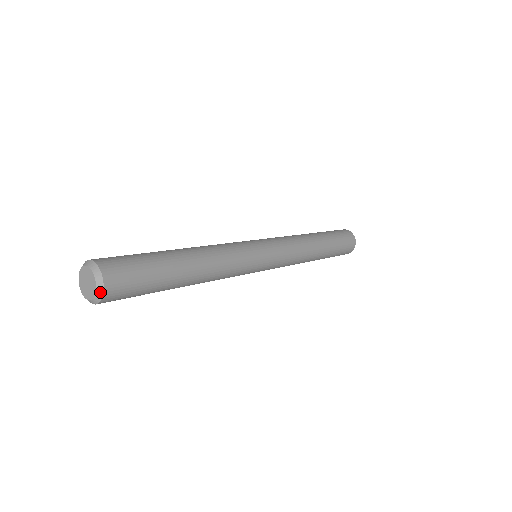
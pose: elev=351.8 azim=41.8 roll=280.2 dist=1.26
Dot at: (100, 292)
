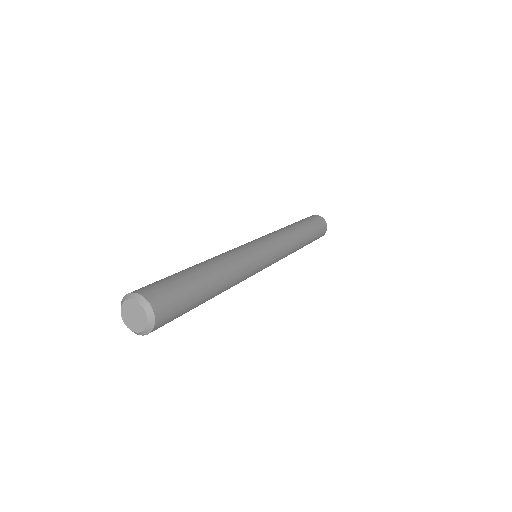
Dot at: (151, 319)
